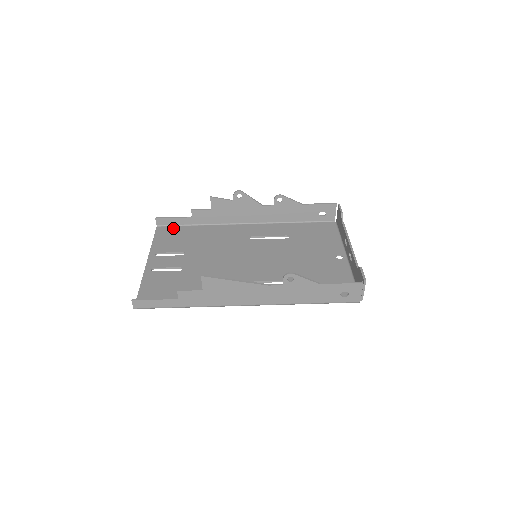
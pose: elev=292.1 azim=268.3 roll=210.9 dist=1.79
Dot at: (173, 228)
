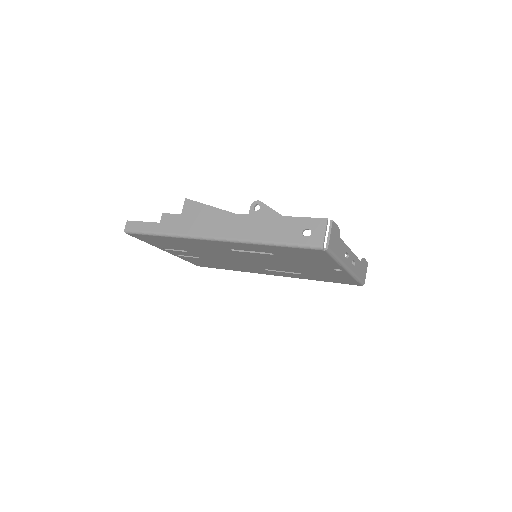
Dot at: occluded
